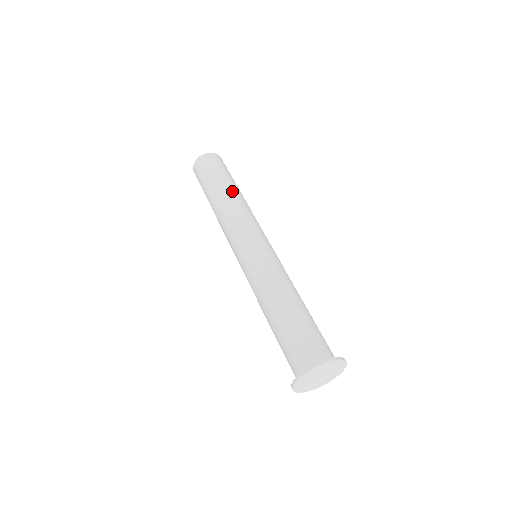
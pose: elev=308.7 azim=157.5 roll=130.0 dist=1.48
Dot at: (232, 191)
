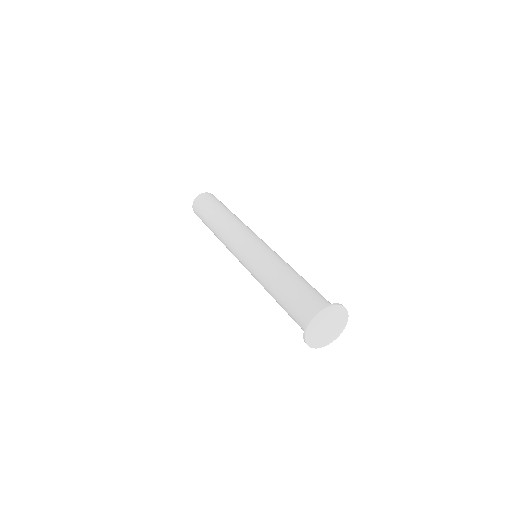
Dot at: (234, 214)
